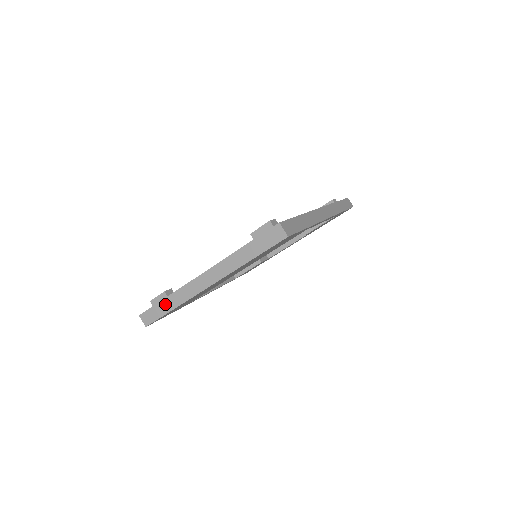
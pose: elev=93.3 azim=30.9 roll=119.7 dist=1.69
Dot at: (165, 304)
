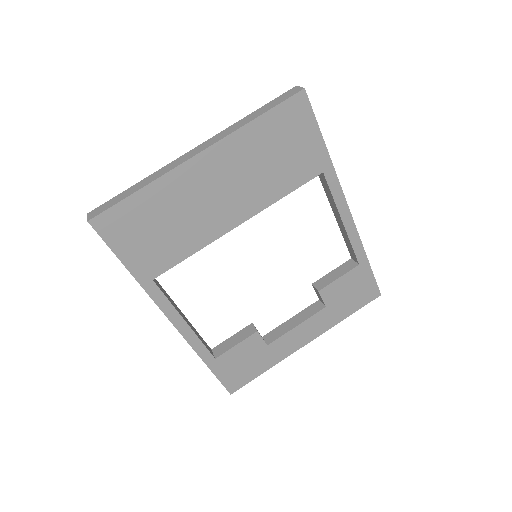
Dot at: (131, 189)
